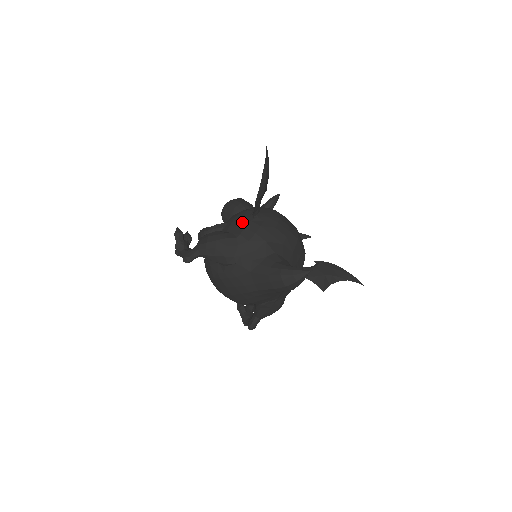
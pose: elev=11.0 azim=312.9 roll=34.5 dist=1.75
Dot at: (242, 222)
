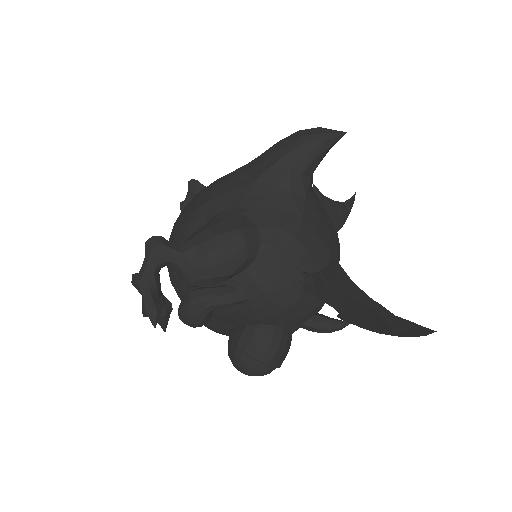
Dot at: occluded
